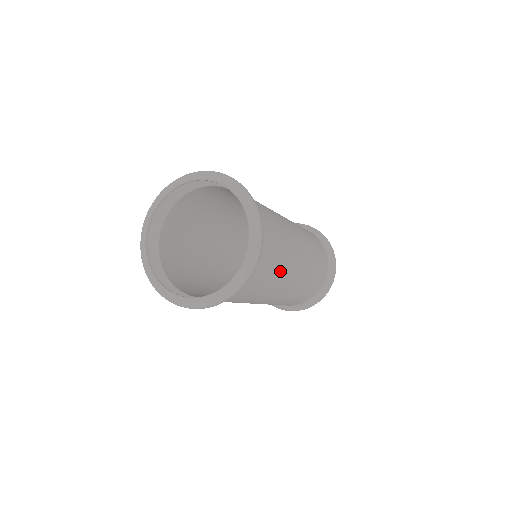
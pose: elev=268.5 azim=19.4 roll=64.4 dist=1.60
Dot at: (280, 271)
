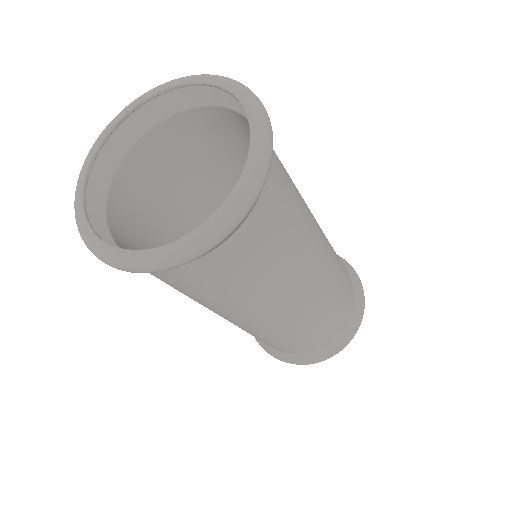
Dot at: (262, 287)
